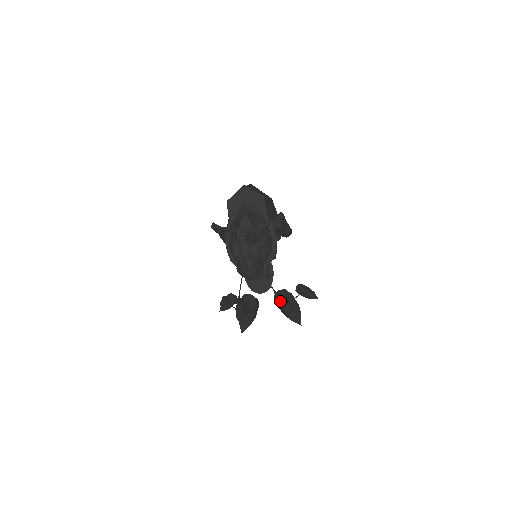
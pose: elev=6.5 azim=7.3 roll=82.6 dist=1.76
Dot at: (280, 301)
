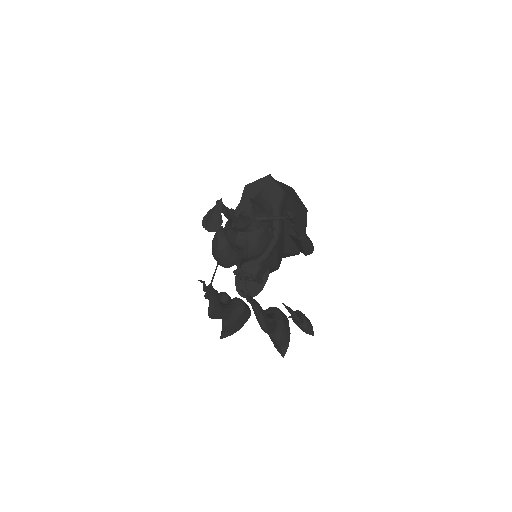
Dot at: (254, 309)
